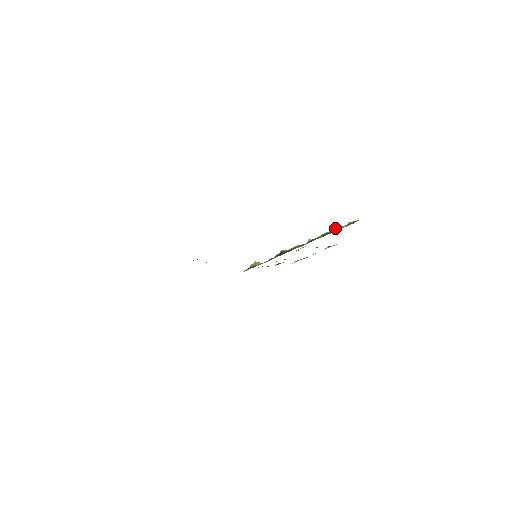
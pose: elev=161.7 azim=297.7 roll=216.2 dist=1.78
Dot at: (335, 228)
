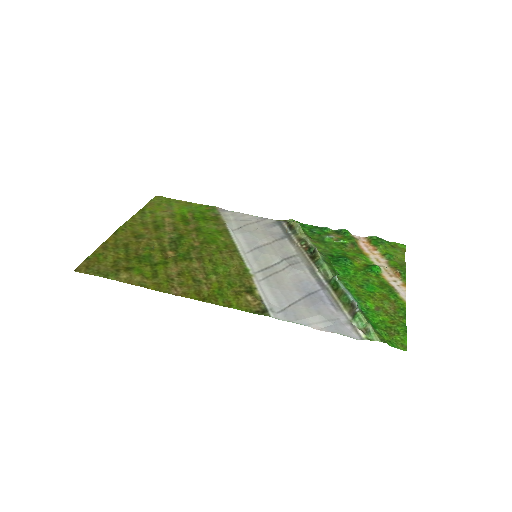
Dot at: (357, 306)
